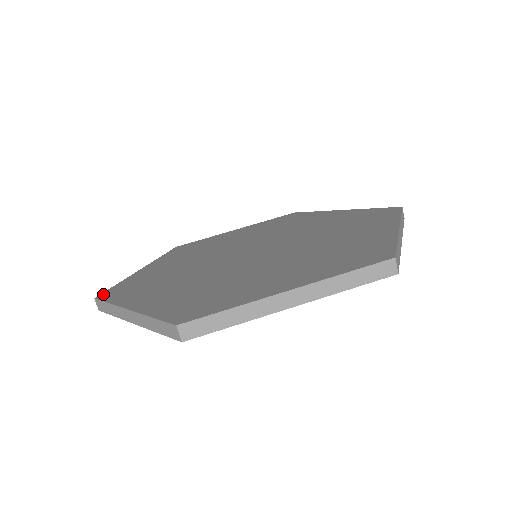
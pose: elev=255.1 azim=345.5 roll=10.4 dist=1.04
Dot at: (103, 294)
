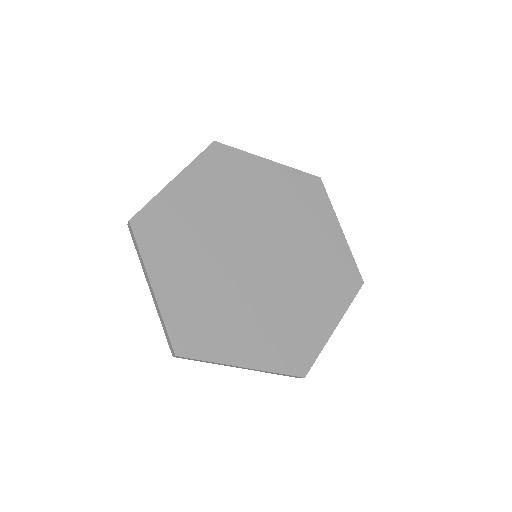
Dot at: (137, 219)
